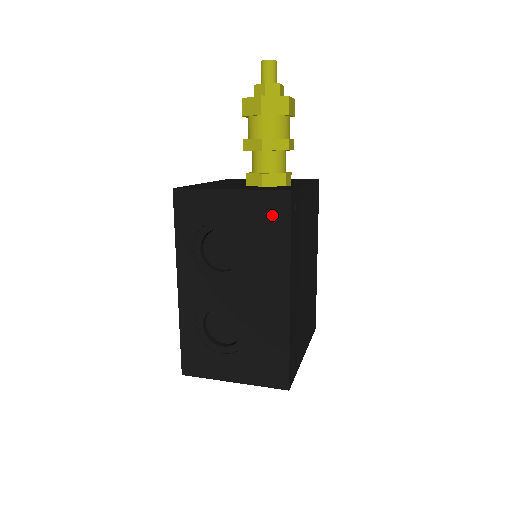
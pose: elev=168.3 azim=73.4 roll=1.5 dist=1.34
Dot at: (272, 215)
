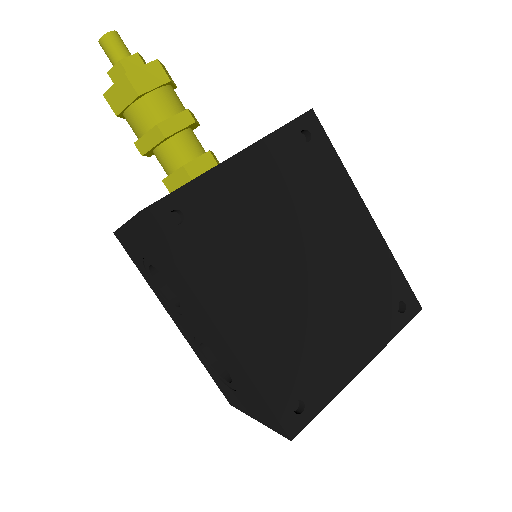
Dot at: (153, 243)
